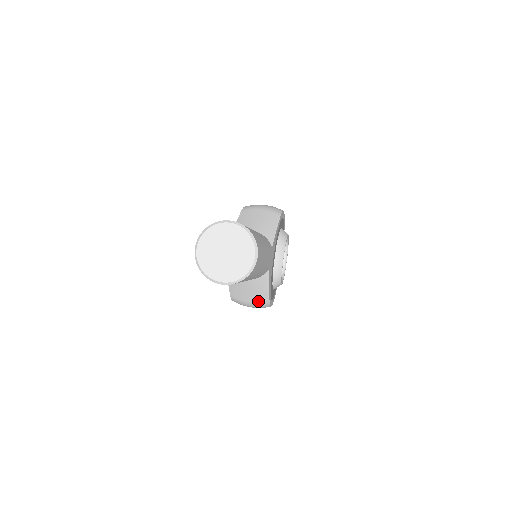
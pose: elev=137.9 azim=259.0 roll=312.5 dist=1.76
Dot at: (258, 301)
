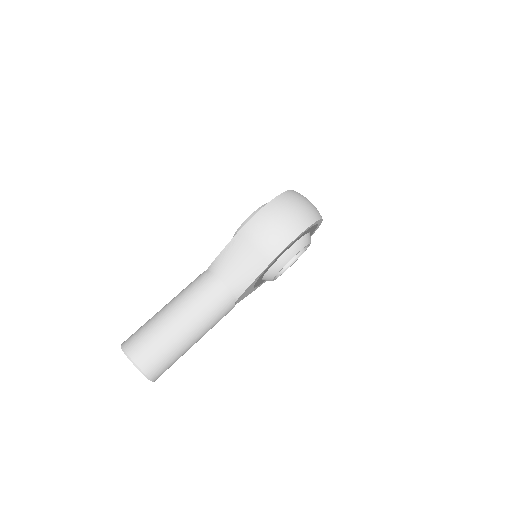
Dot at: occluded
